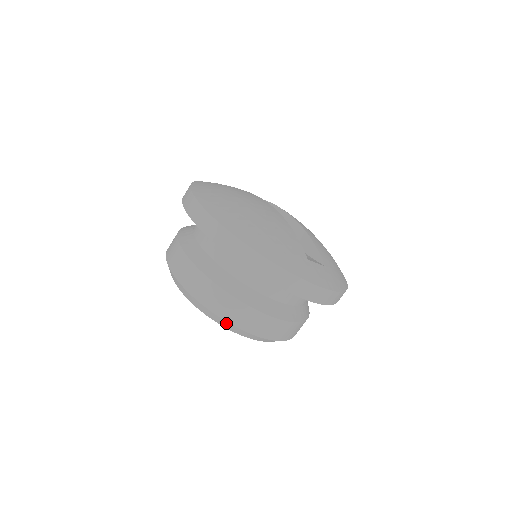
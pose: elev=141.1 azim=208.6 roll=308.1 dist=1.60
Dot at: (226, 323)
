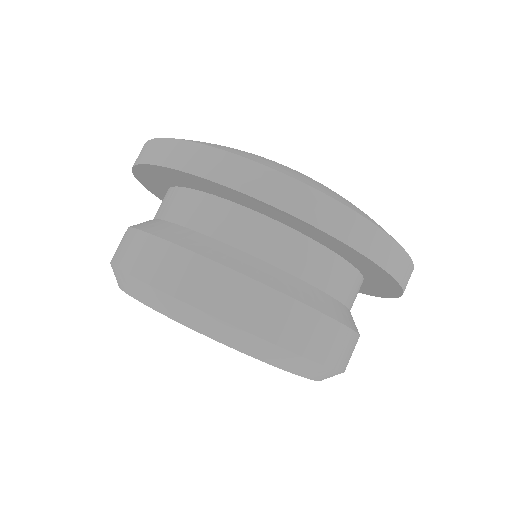
Dot at: (325, 371)
